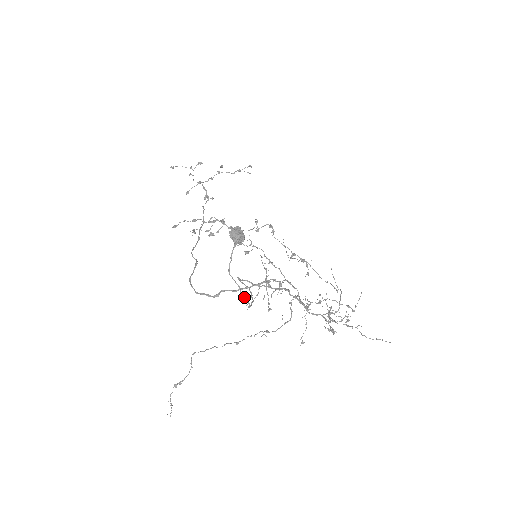
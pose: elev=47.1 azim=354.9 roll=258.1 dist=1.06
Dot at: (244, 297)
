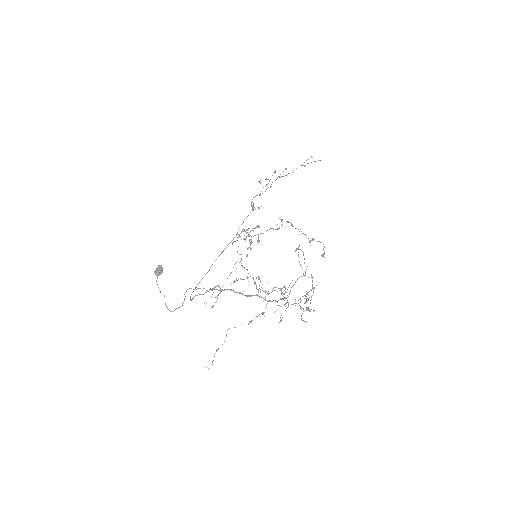
Dot at: (167, 307)
